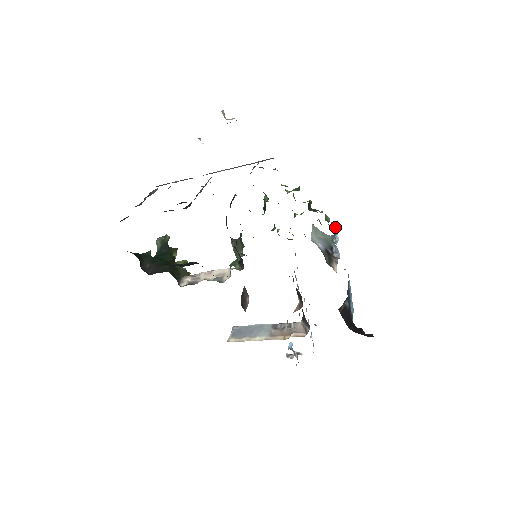
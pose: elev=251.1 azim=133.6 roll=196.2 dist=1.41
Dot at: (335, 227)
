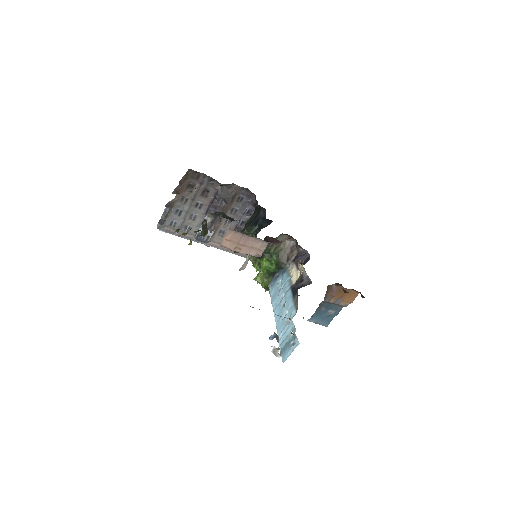
Dot at: occluded
